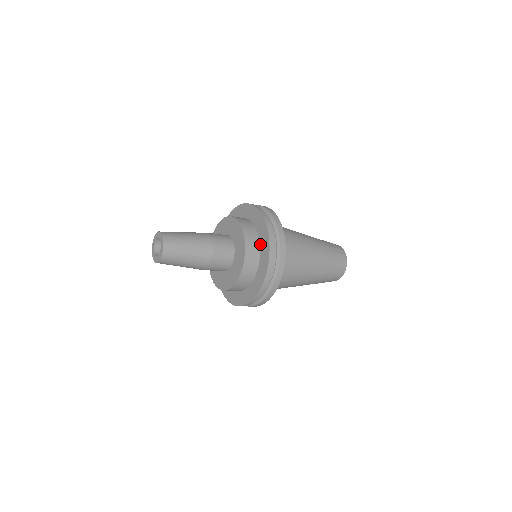
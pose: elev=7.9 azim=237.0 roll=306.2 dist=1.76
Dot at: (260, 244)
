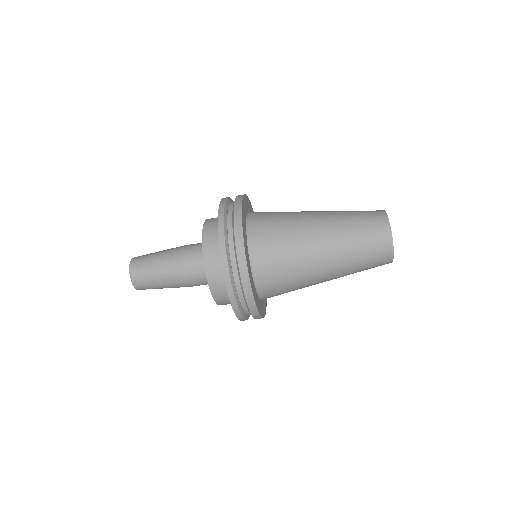
Dot at: occluded
